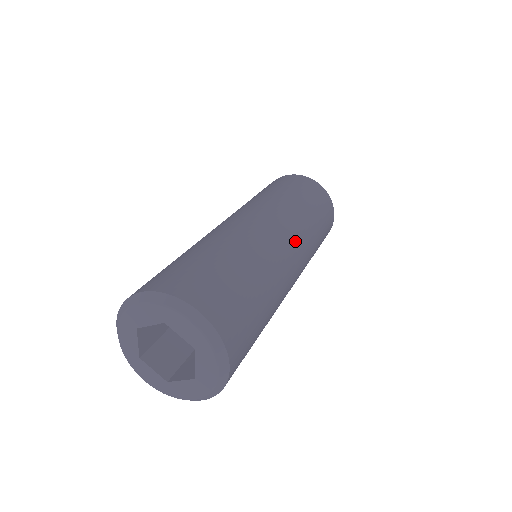
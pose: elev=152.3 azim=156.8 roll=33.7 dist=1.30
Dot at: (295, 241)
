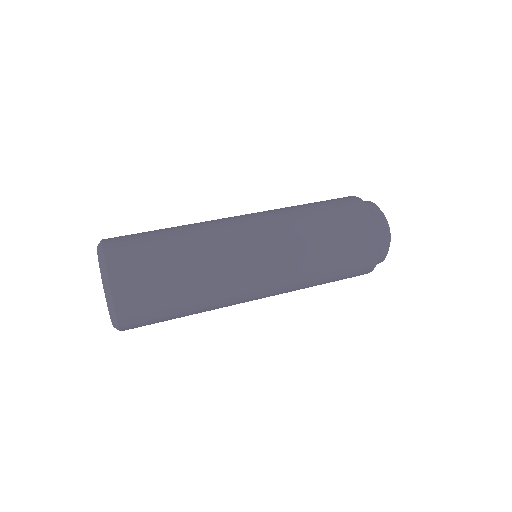
Dot at: (270, 292)
